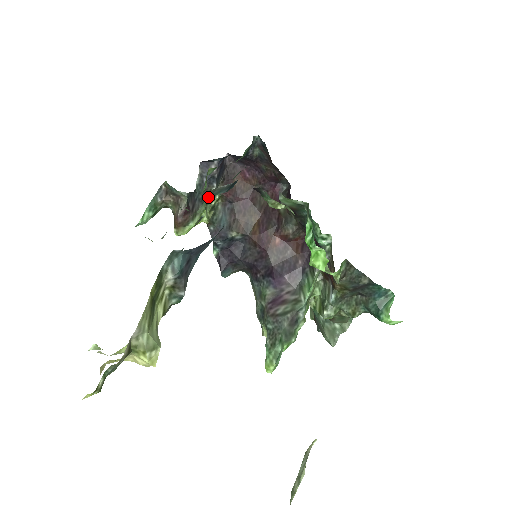
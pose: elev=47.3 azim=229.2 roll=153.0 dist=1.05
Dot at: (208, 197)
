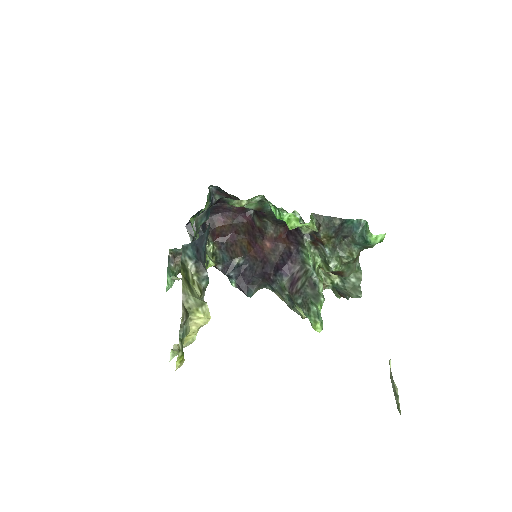
Dot at: (195, 226)
